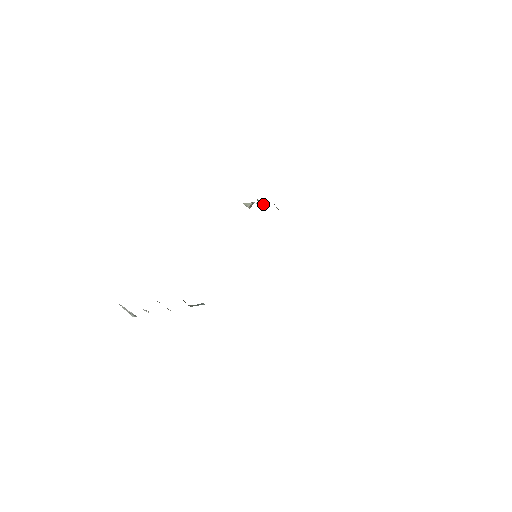
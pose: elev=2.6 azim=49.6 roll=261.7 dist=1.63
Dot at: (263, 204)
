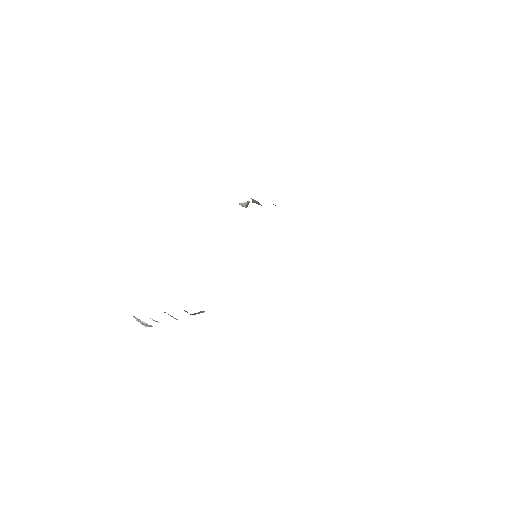
Dot at: (258, 202)
